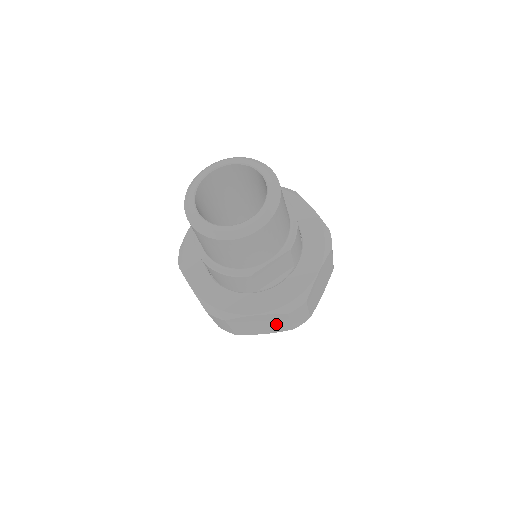
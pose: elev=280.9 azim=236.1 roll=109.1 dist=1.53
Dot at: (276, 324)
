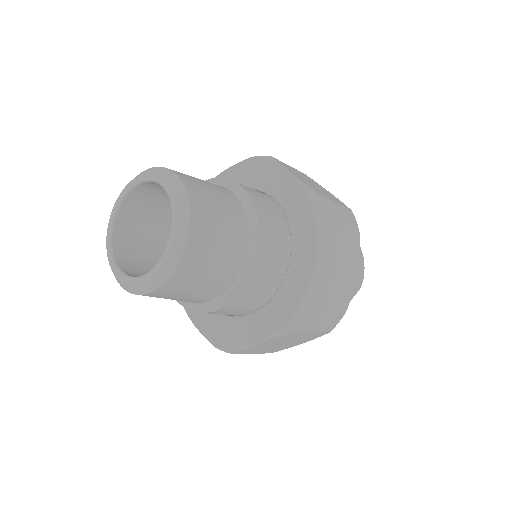
Dot at: (300, 337)
